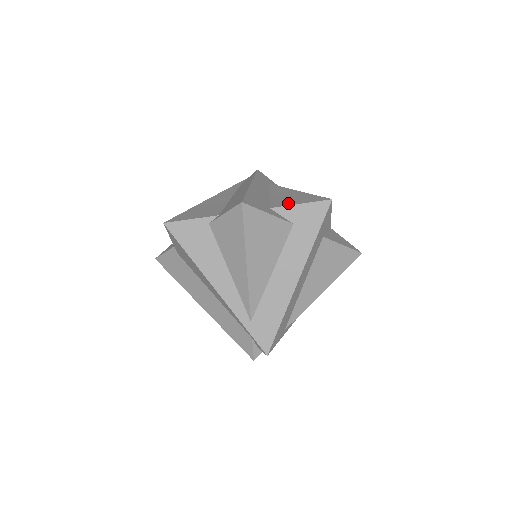
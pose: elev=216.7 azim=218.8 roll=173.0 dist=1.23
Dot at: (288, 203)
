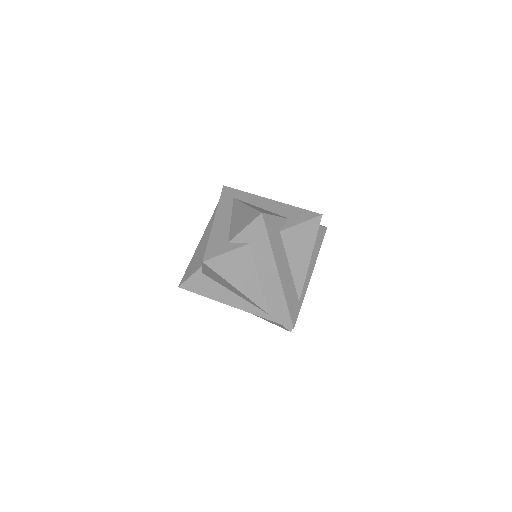
Dot at: (238, 230)
